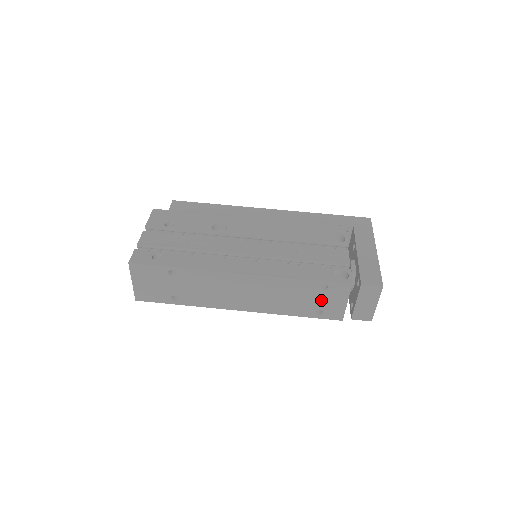
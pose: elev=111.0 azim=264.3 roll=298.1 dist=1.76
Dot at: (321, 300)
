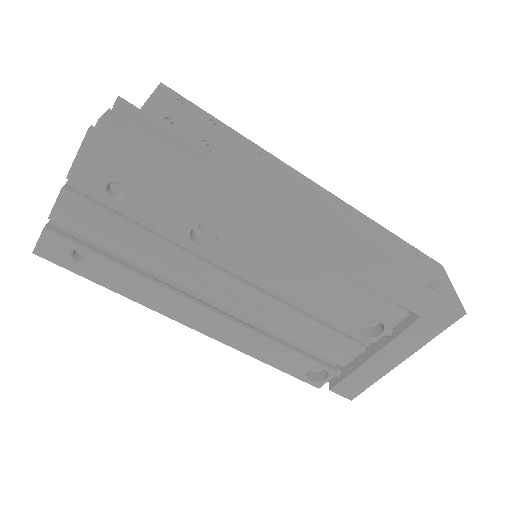
Dot at: occluded
